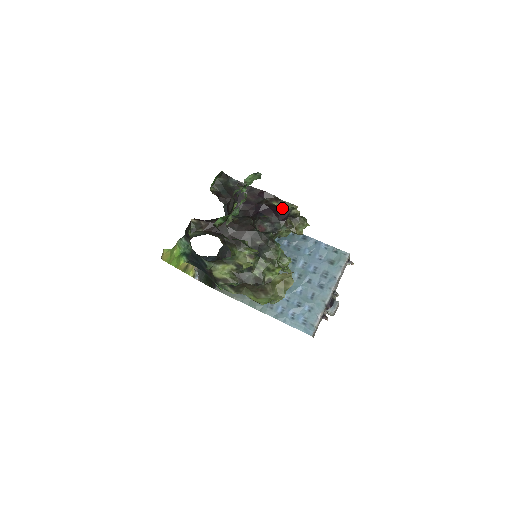
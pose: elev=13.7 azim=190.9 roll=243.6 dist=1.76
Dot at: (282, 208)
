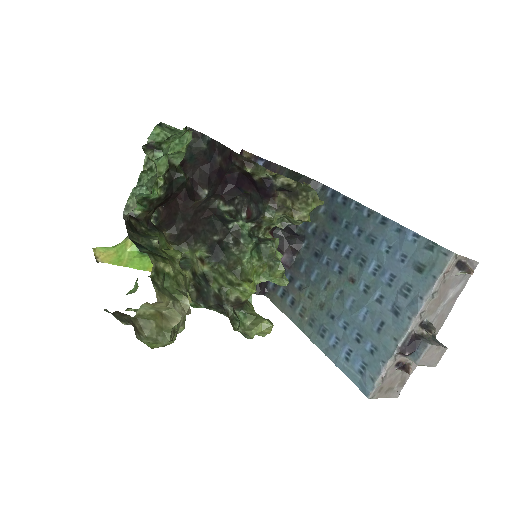
Dot at: (258, 177)
